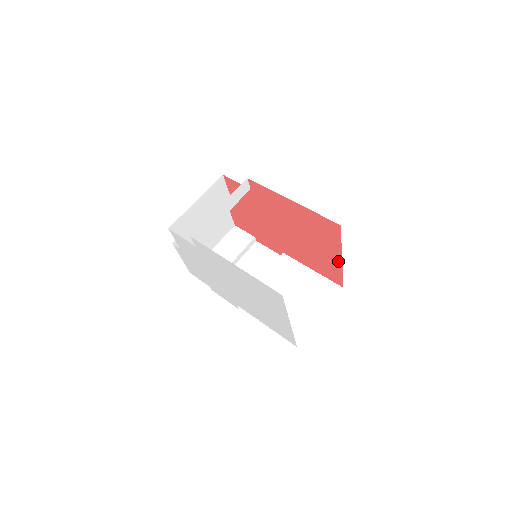
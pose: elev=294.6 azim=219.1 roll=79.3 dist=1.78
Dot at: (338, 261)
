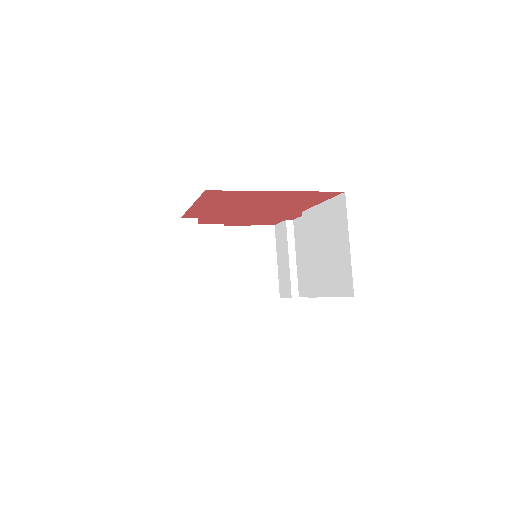
Dot at: (285, 193)
